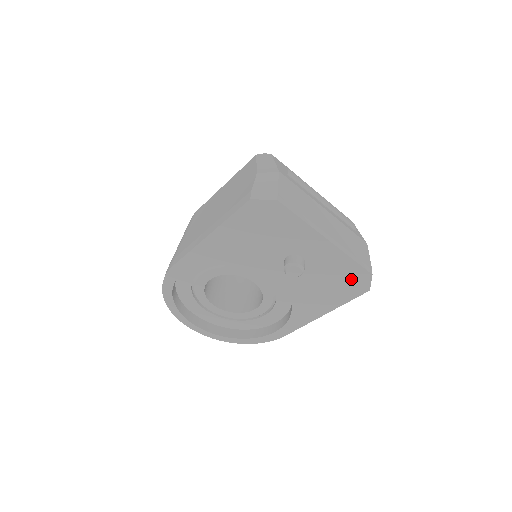
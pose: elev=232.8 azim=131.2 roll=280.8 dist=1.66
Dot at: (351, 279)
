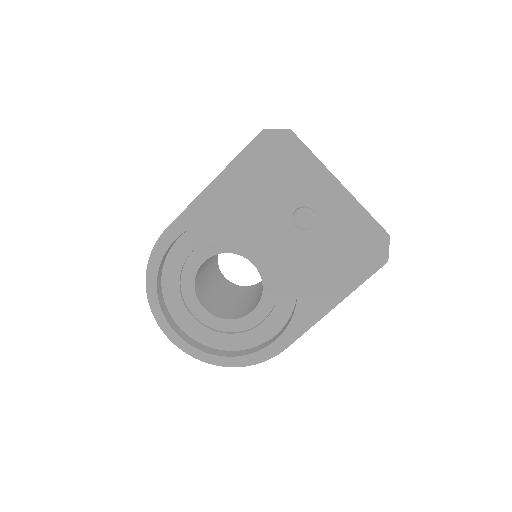
Dot at: (366, 244)
